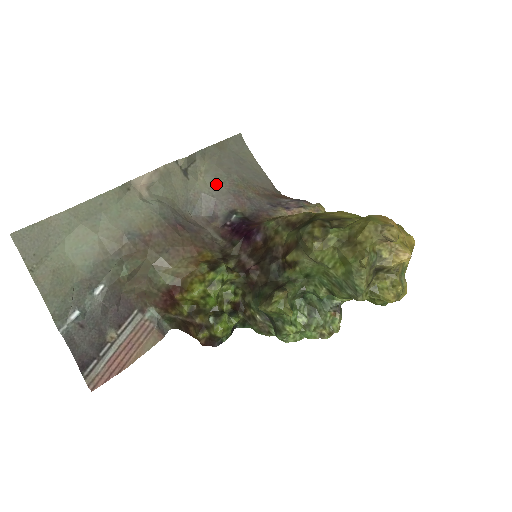
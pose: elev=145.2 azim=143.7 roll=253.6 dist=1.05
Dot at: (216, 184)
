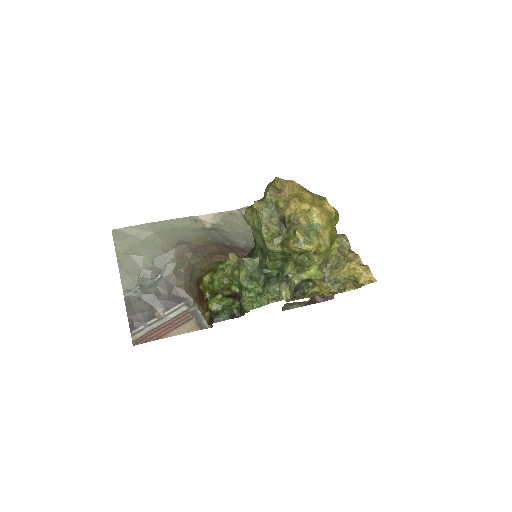
Dot at: occluded
